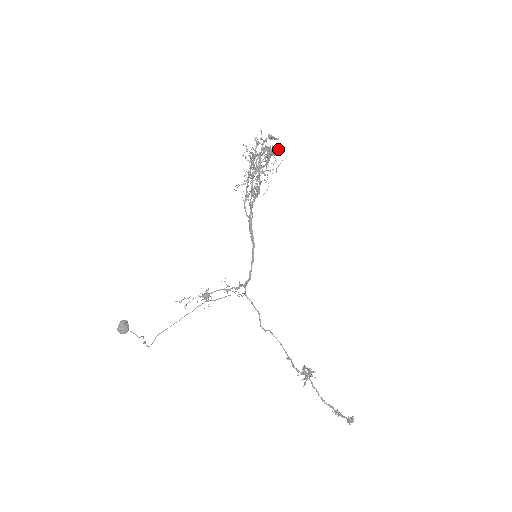
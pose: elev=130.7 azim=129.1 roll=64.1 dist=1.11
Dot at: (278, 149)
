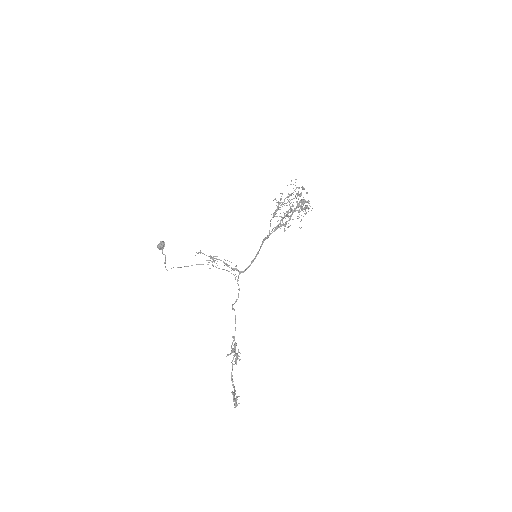
Dot at: (309, 203)
